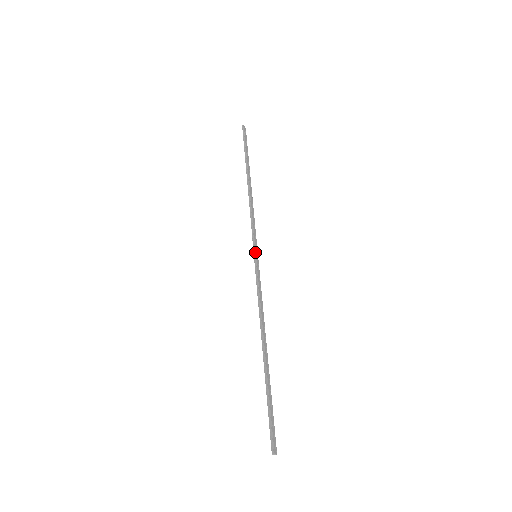
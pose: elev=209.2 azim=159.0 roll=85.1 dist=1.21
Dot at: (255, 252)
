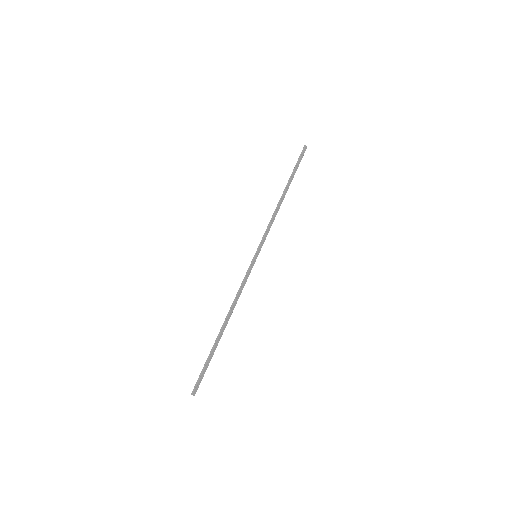
Dot at: (257, 253)
